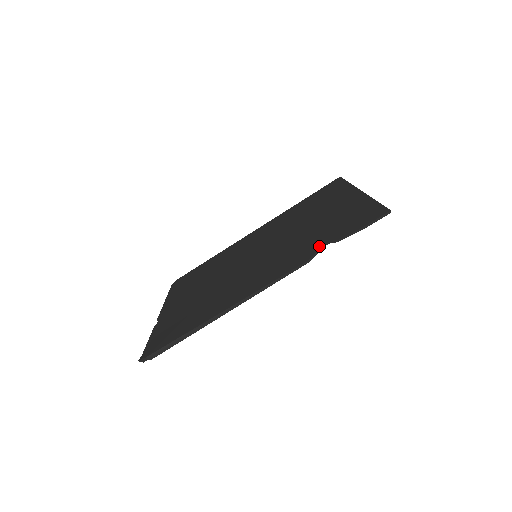
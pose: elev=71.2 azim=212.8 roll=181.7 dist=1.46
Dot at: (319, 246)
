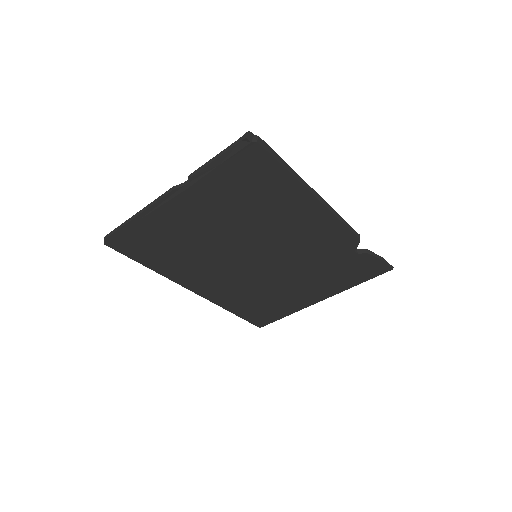
Dot at: (354, 248)
